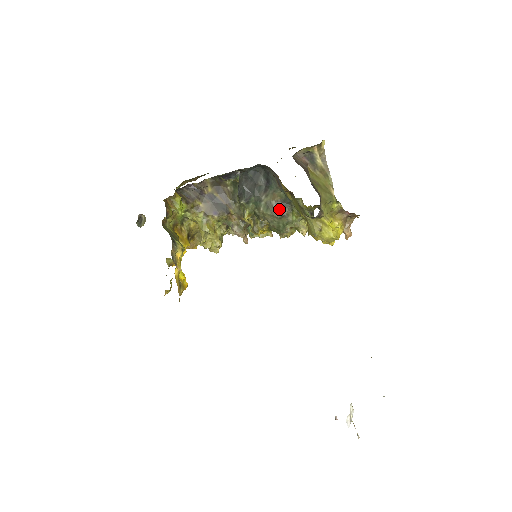
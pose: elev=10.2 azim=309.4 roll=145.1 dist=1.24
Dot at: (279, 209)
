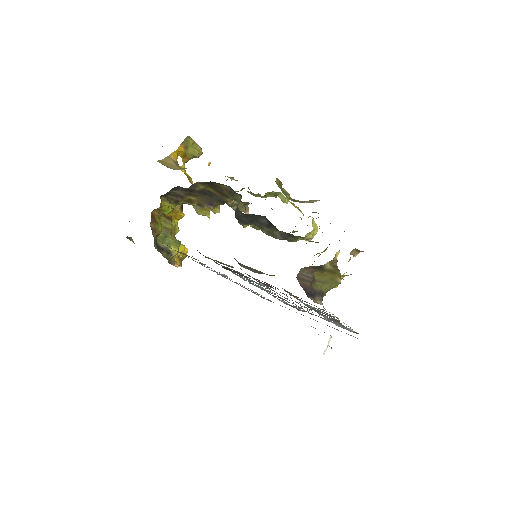
Dot at: (282, 237)
